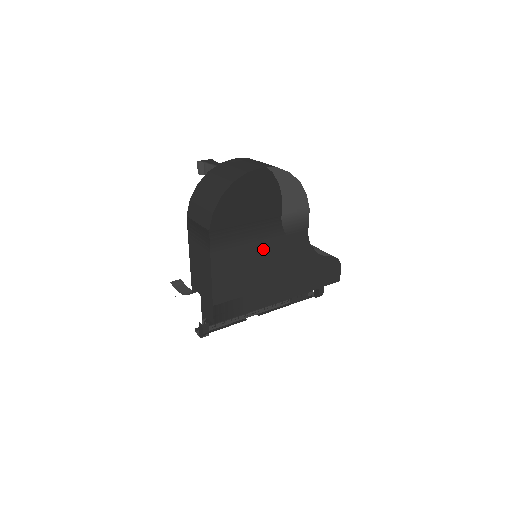
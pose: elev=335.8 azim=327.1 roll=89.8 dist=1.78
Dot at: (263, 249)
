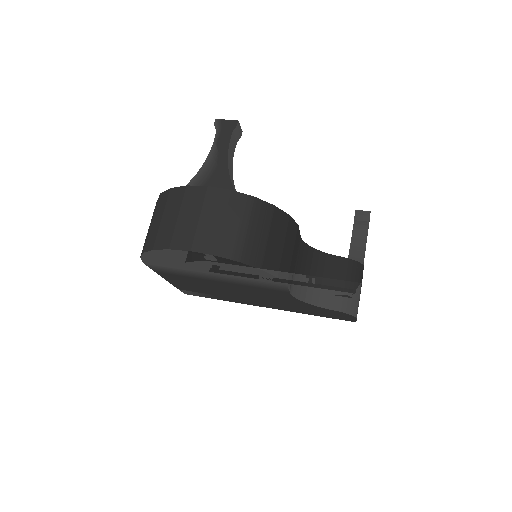
Dot at: (224, 285)
